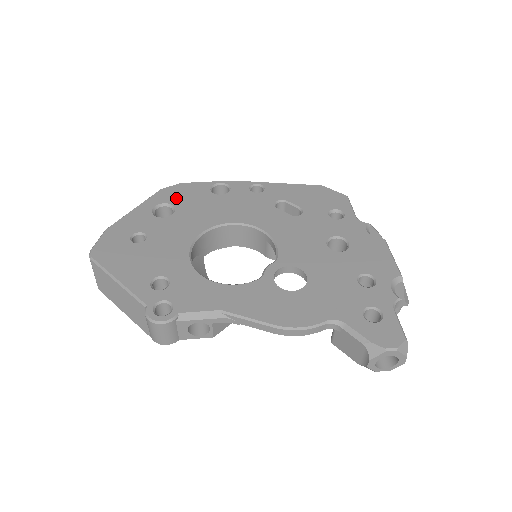
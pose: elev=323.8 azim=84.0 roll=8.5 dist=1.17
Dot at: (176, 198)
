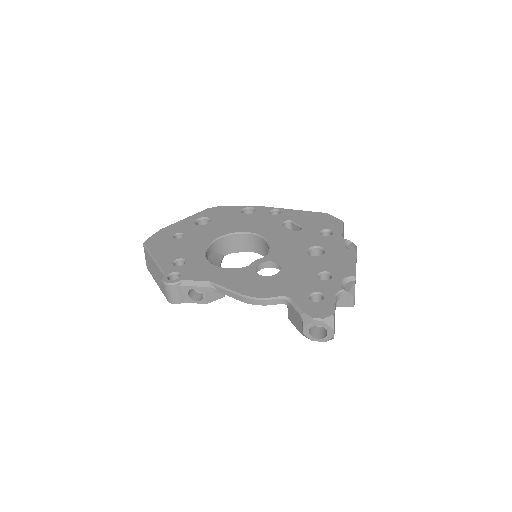
Dot at: (215, 214)
